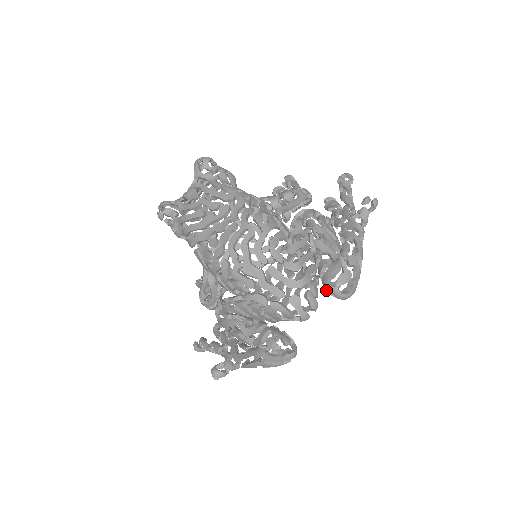
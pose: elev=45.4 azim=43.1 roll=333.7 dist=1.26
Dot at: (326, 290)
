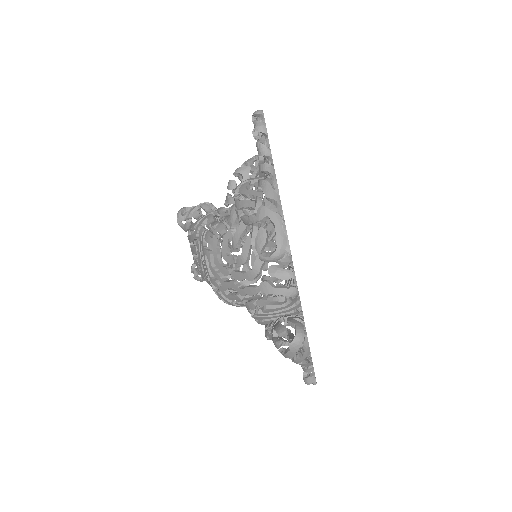
Dot at: occluded
